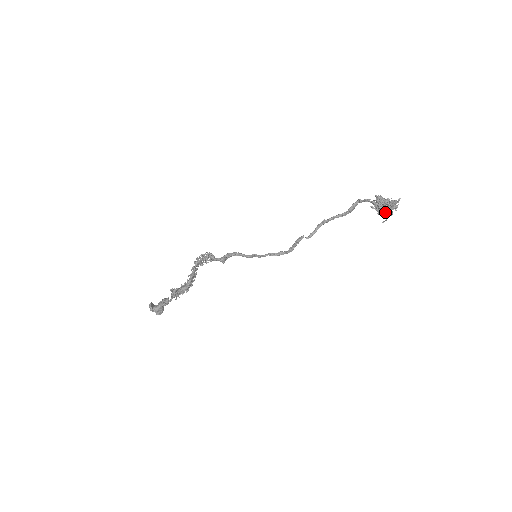
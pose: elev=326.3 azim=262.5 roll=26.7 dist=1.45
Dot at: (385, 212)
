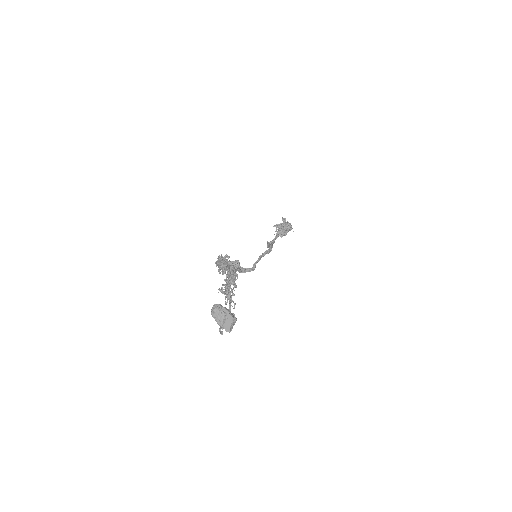
Dot at: (287, 225)
